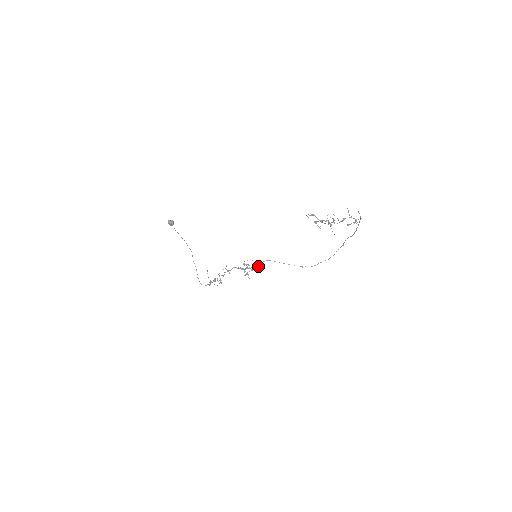
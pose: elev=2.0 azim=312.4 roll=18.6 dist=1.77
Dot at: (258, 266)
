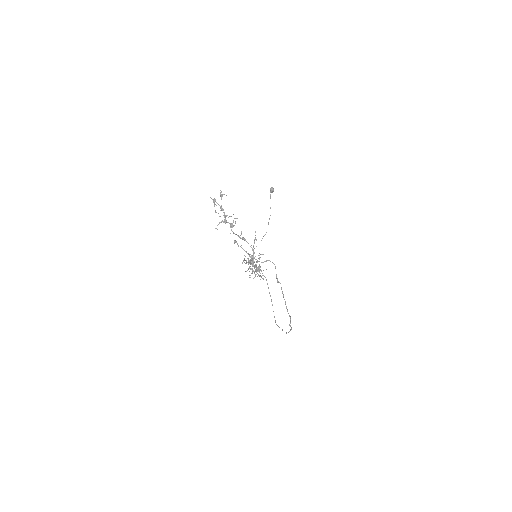
Dot at: (260, 275)
